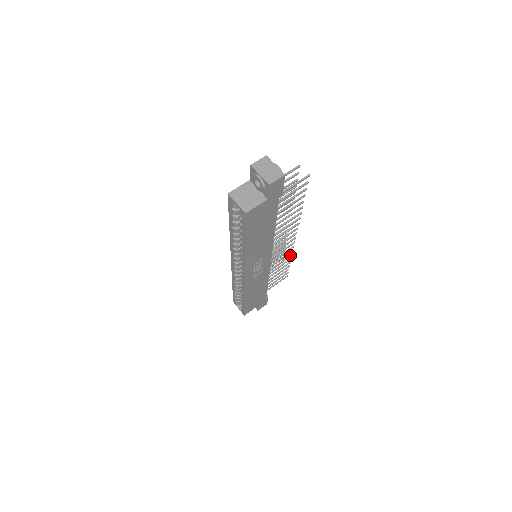
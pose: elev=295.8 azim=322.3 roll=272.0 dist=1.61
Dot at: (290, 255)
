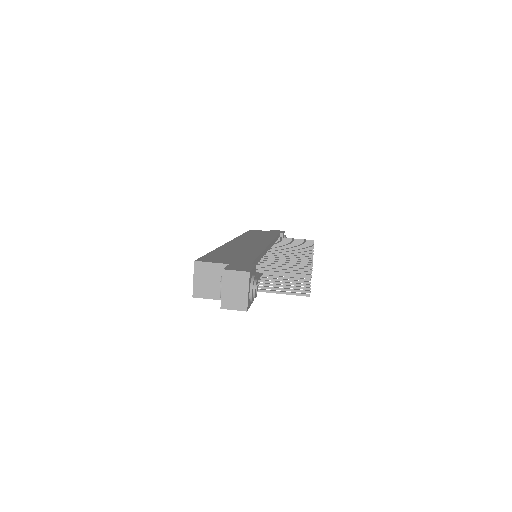
Dot at: occluded
